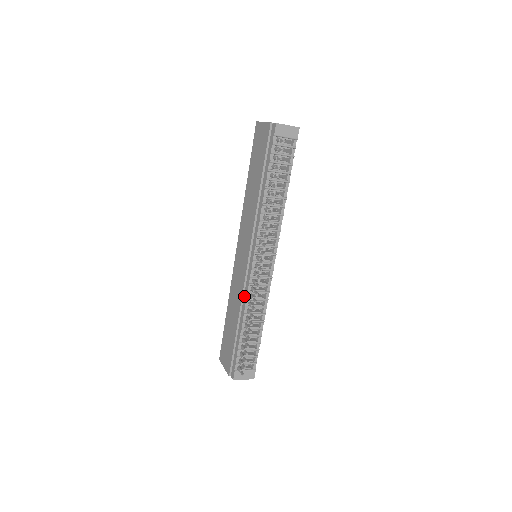
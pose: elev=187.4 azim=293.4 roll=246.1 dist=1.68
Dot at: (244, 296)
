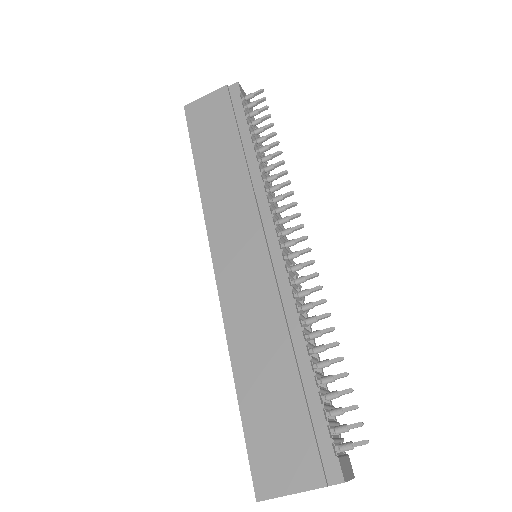
Dot at: (284, 302)
